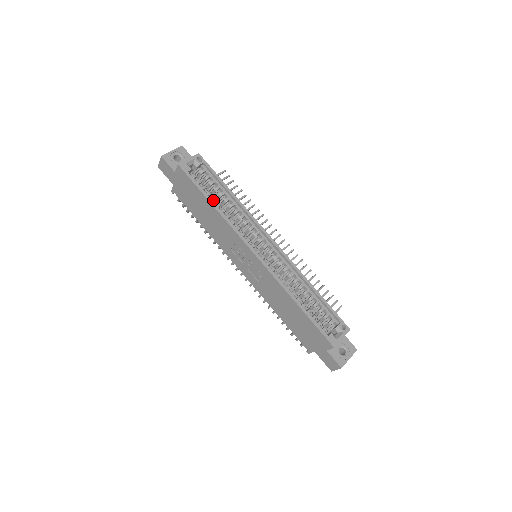
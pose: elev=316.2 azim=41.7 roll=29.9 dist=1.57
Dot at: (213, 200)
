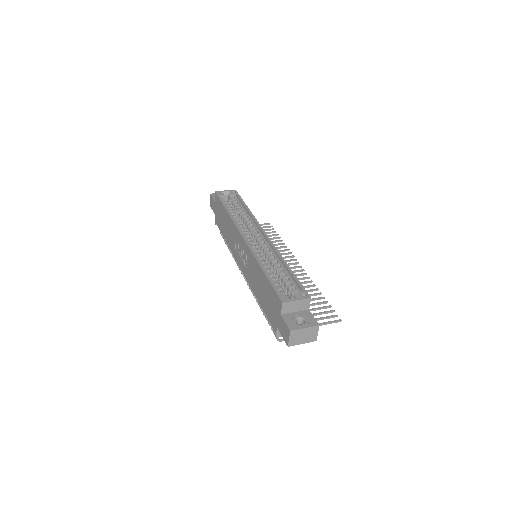
Dot at: (230, 210)
